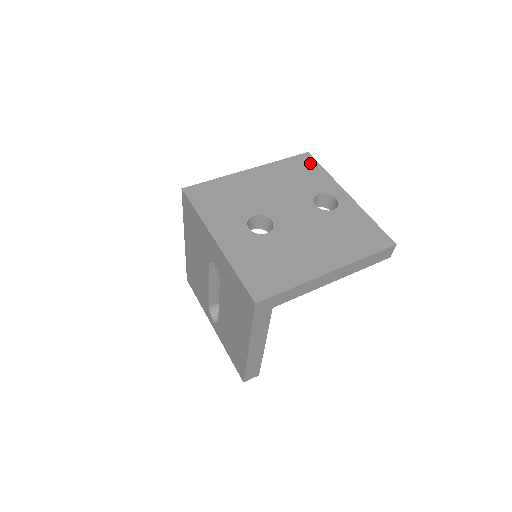
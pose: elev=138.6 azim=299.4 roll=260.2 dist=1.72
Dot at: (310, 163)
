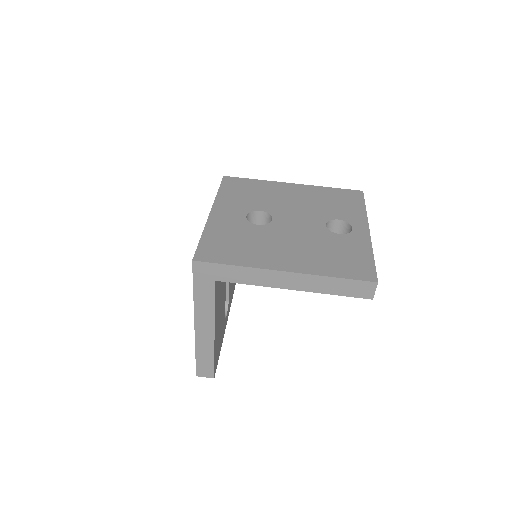
Dot at: (356, 198)
